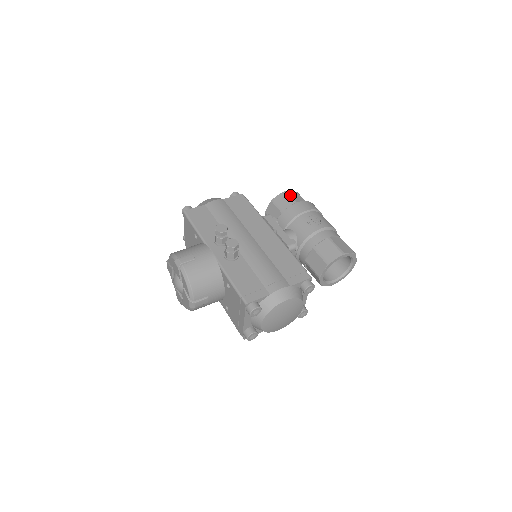
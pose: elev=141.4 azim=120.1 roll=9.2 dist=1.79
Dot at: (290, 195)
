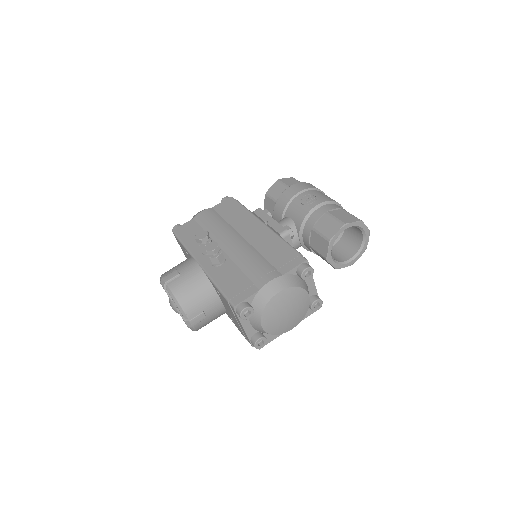
Dot at: (282, 182)
